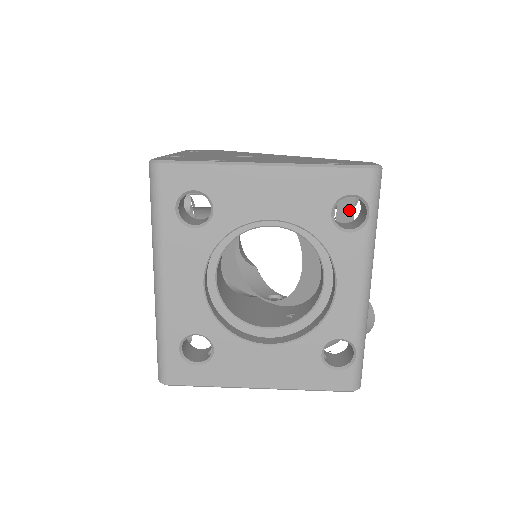
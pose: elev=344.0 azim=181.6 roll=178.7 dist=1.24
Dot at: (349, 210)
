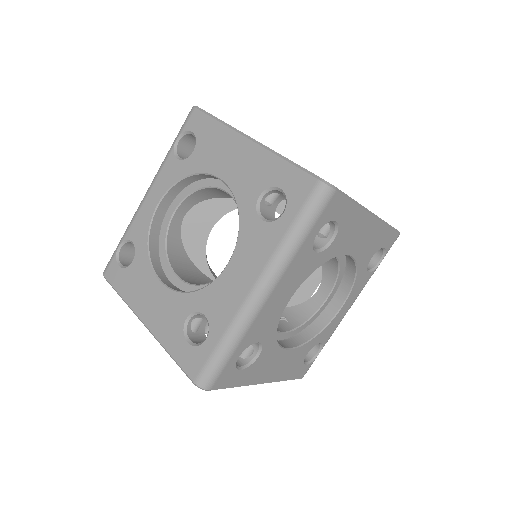
Dot at: occluded
